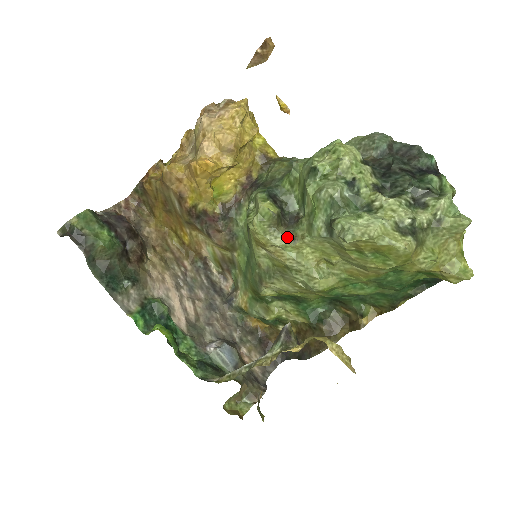
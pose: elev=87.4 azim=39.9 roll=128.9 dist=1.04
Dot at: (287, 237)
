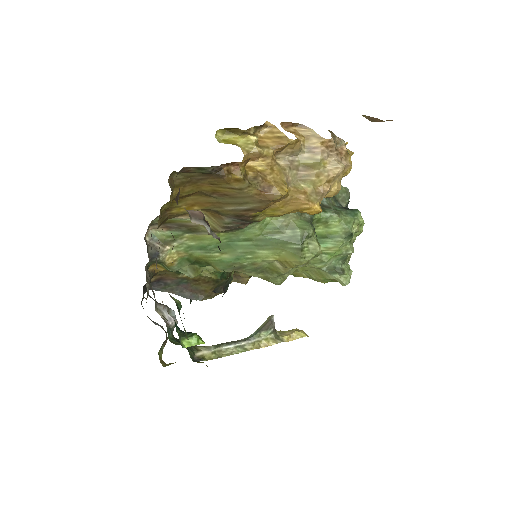
Dot at: occluded
